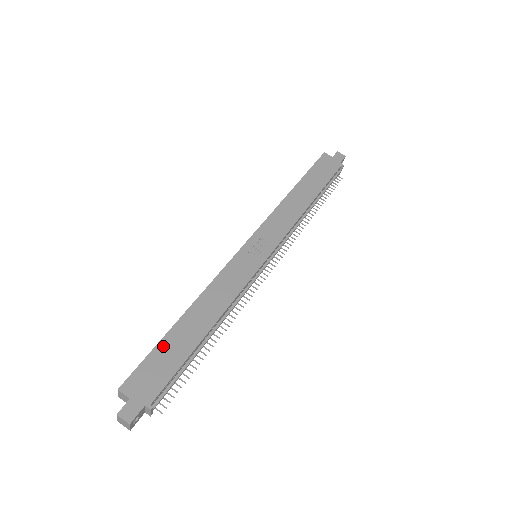
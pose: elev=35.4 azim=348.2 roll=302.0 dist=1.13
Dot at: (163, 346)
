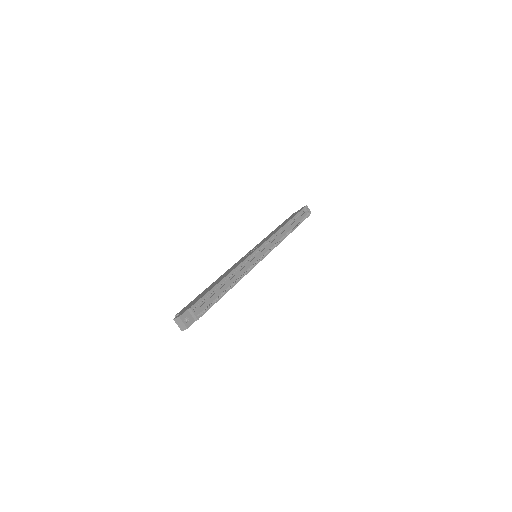
Dot at: occluded
